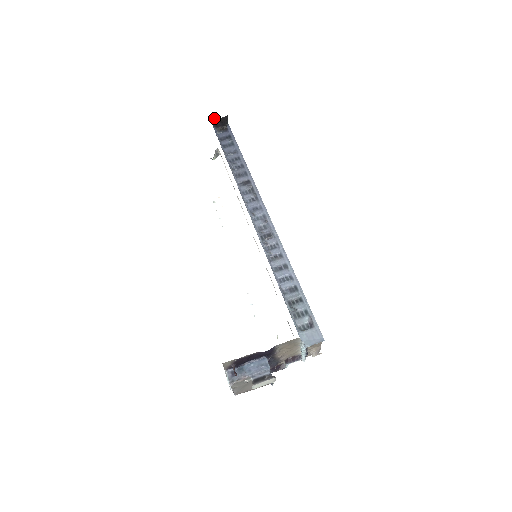
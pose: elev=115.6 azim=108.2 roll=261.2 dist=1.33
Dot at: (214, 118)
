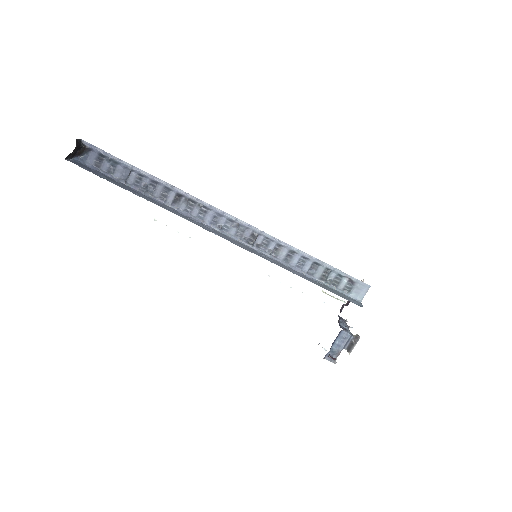
Dot at: (67, 156)
